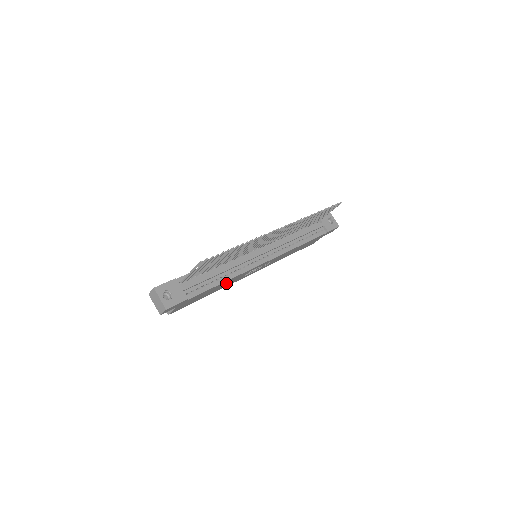
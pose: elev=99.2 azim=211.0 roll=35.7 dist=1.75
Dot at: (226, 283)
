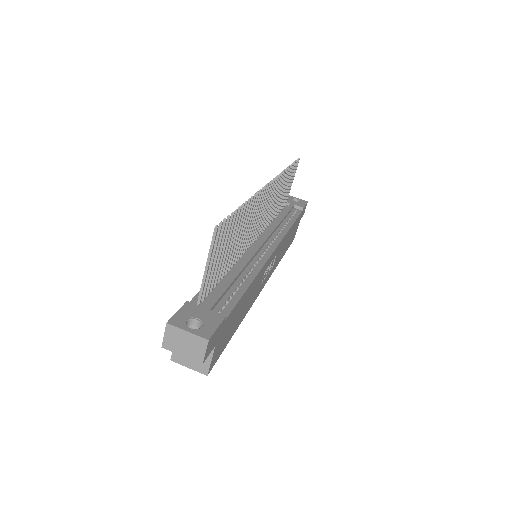
Dot at: (250, 294)
